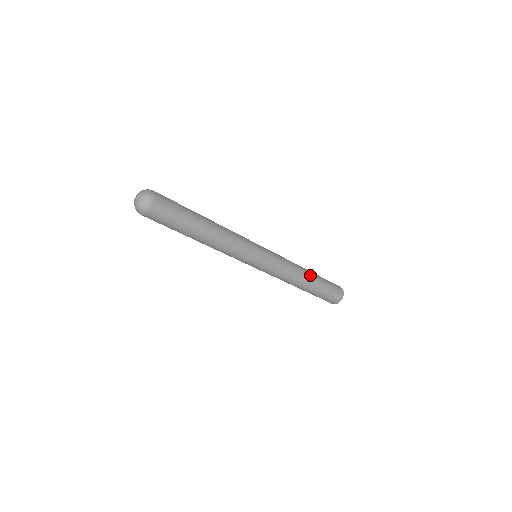
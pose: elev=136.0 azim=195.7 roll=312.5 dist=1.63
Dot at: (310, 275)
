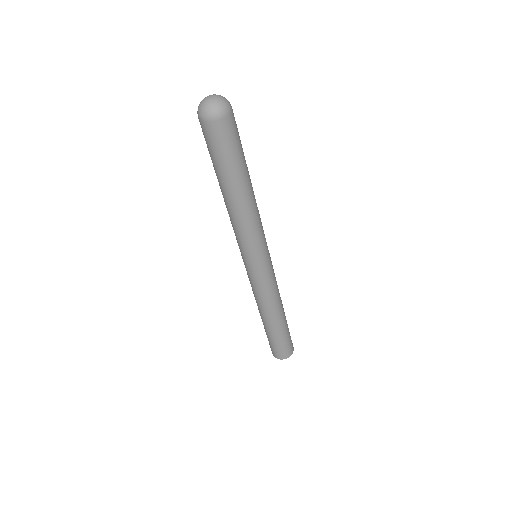
Dot at: occluded
